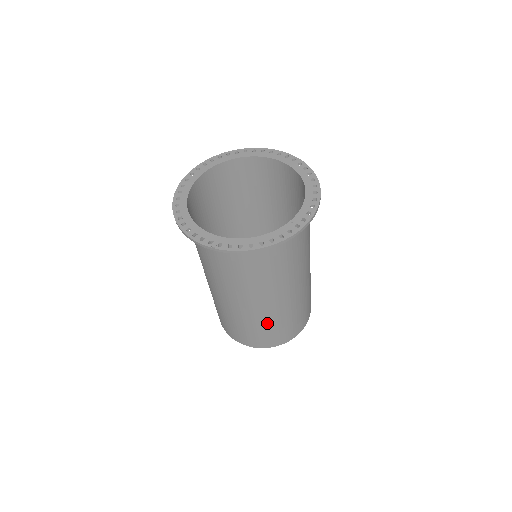
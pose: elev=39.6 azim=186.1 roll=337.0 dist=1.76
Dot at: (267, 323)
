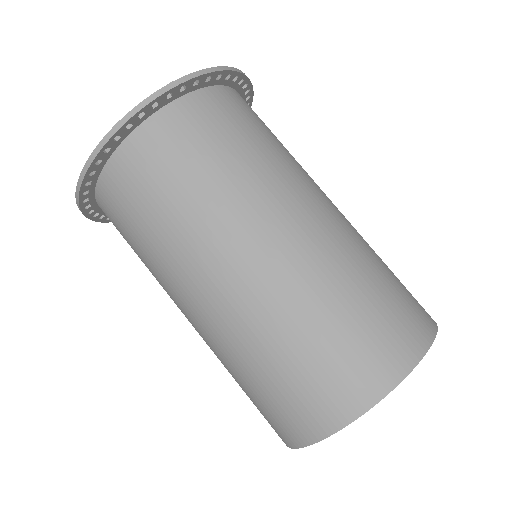
Dot at: (366, 262)
